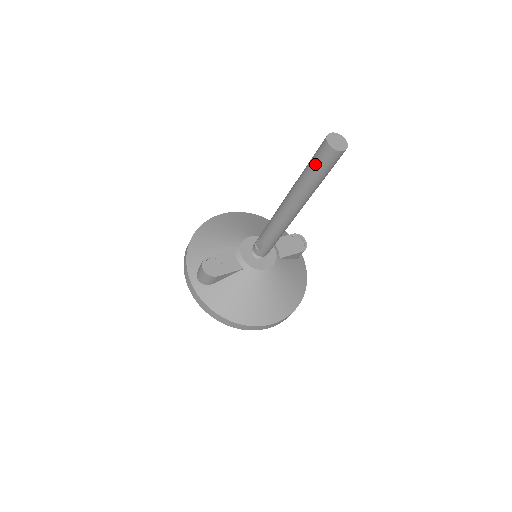
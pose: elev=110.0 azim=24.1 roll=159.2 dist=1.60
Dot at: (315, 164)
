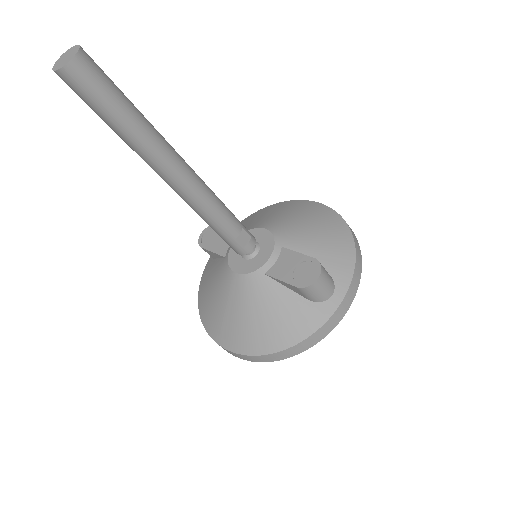
Dot at: occluded
